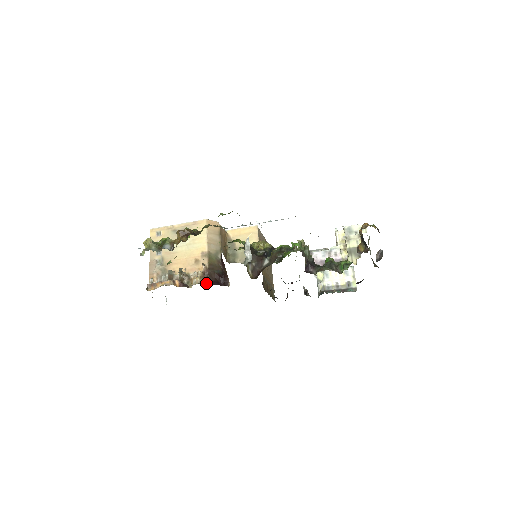
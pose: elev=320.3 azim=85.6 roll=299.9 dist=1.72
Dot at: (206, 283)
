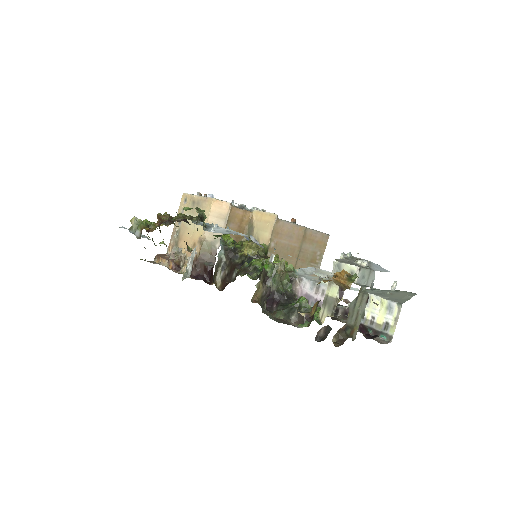
Dot at: occluded
